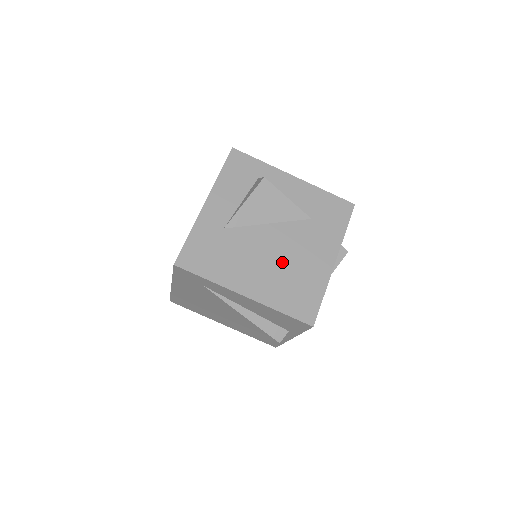
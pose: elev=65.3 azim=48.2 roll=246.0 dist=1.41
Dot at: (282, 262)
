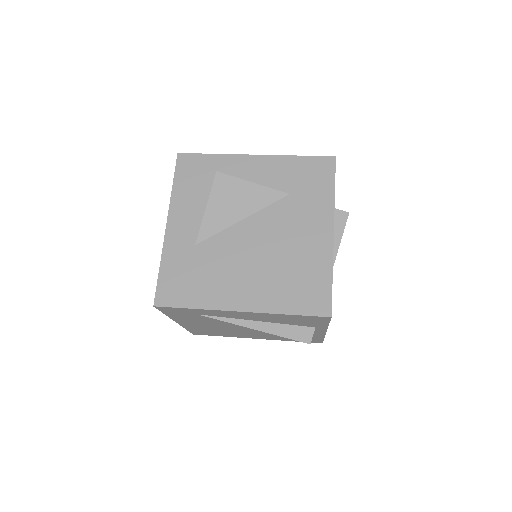
Dot at: (271, 257)
